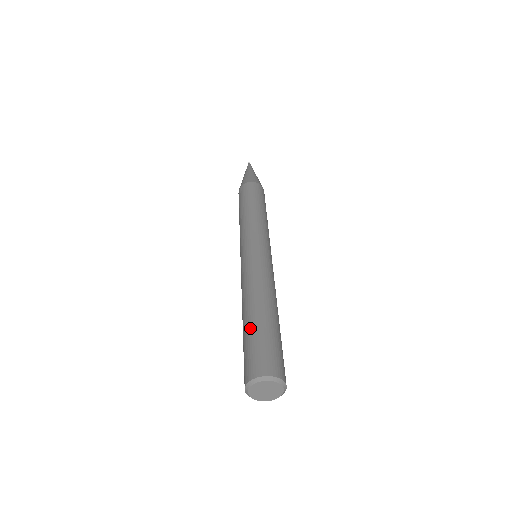
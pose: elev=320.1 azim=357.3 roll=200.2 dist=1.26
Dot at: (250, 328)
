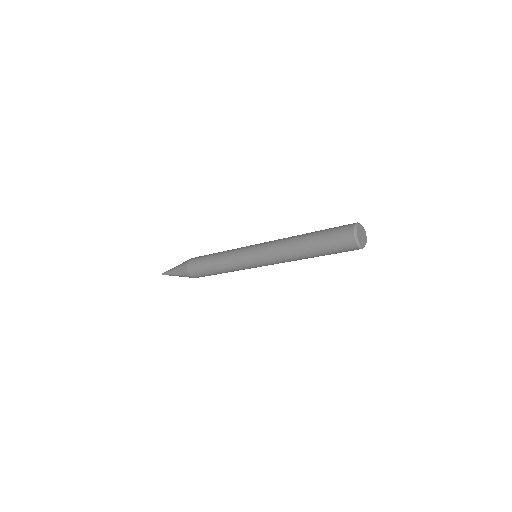
Dot at: occluded
